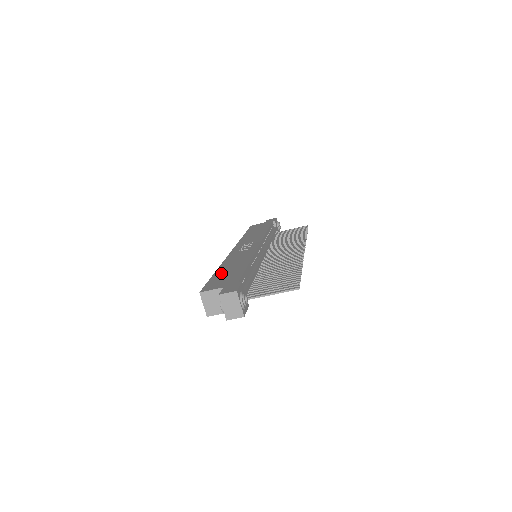
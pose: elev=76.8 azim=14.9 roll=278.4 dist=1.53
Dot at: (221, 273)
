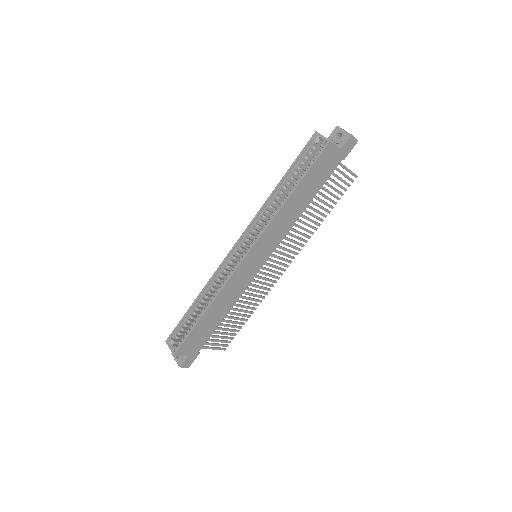
Dot at: (292, 173)
